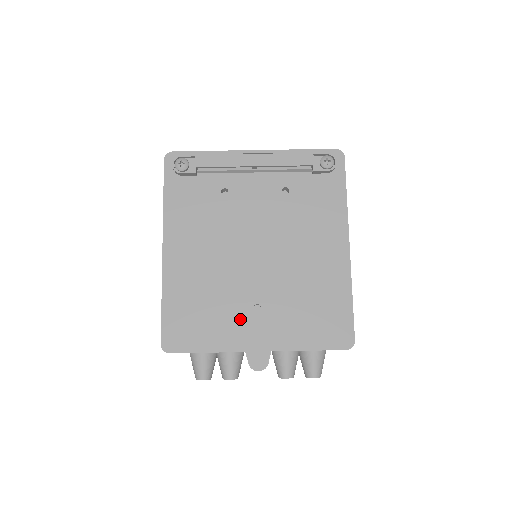
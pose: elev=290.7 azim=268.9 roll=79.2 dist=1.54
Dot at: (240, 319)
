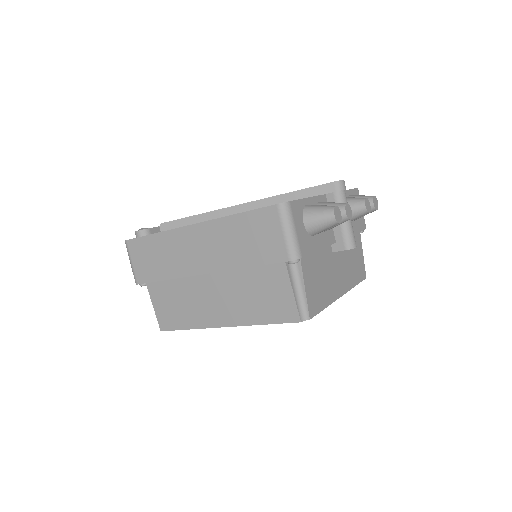
Dot at: (292, 192)
